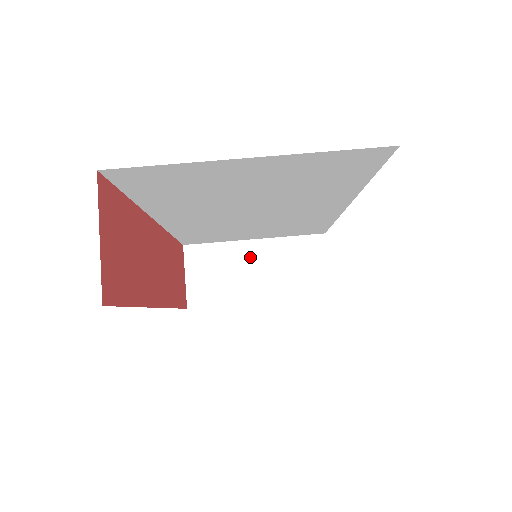
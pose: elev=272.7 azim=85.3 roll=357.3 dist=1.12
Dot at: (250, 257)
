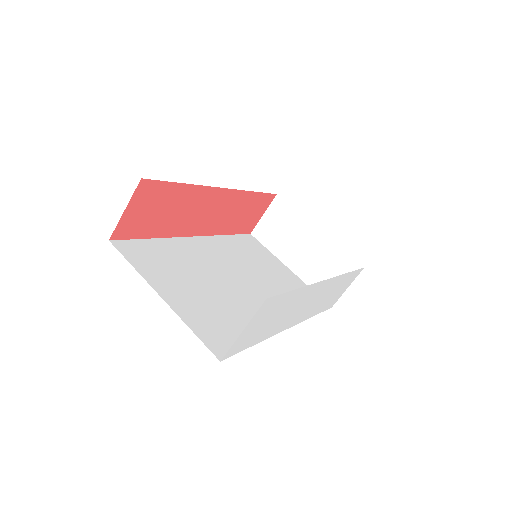
Dot at: (307, 238)
